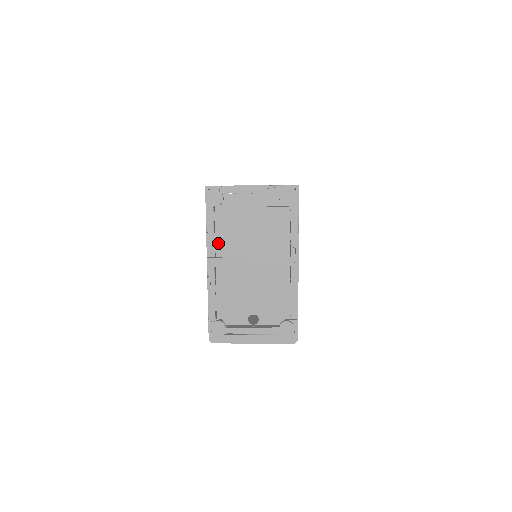
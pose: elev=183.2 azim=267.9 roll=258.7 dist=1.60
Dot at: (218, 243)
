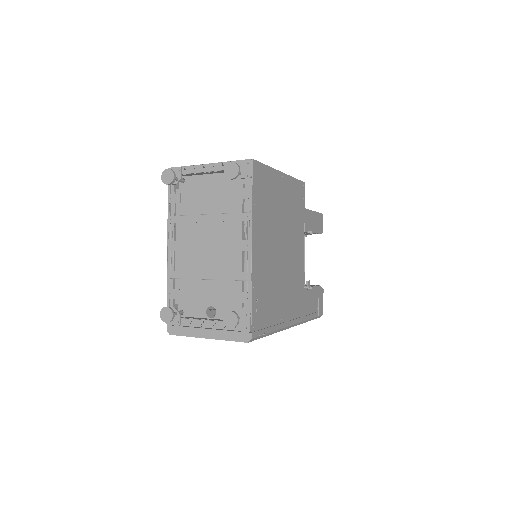
Dot at: (177, 226)
